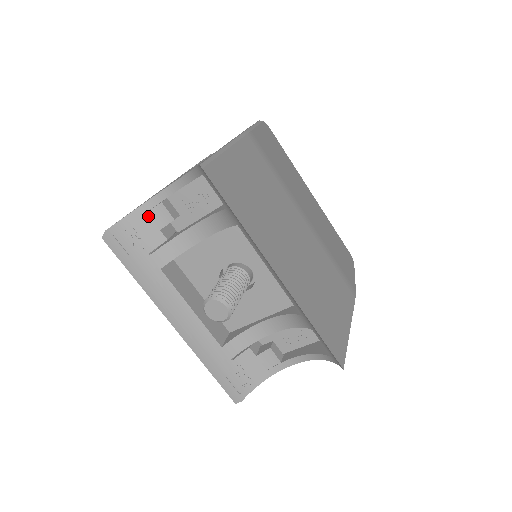
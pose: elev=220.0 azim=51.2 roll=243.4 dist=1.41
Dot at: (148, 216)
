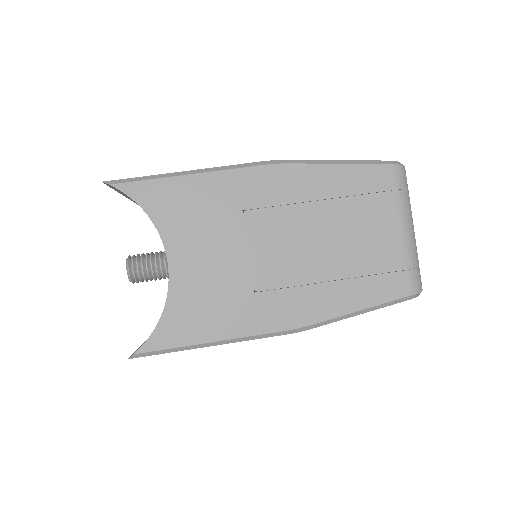
Dot at: occluded
